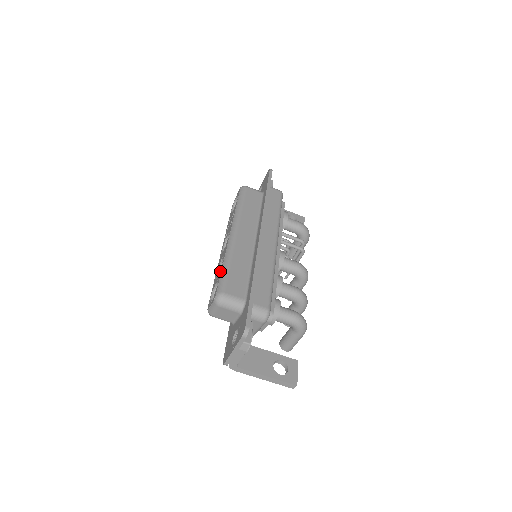
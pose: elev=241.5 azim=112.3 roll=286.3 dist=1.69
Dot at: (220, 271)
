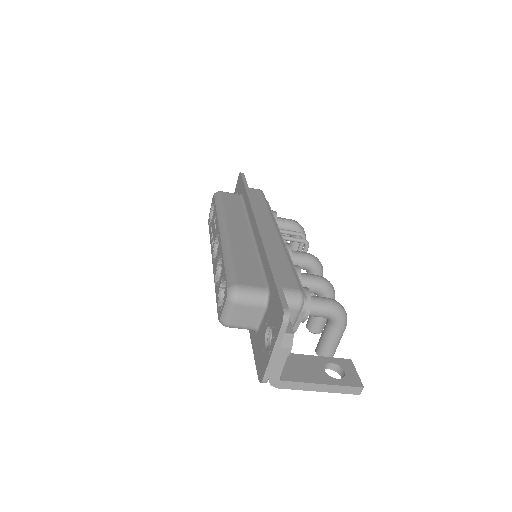
Dot at: (222, 268)
